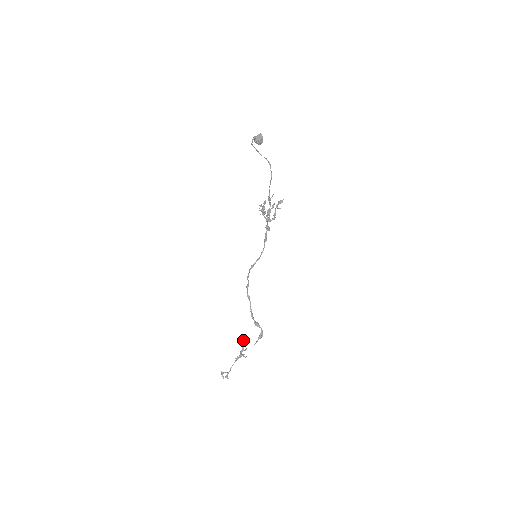
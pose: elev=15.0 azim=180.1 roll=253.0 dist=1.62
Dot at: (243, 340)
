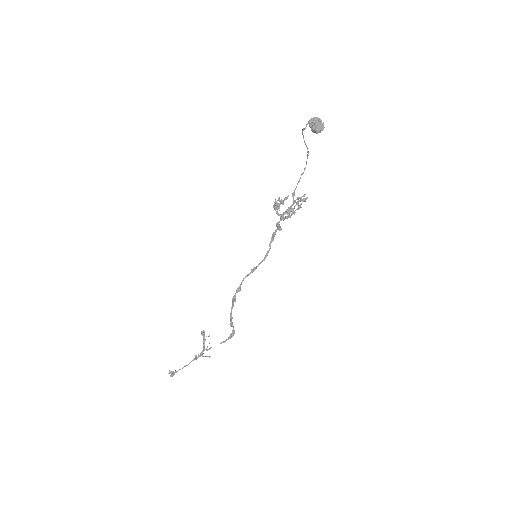
Dot at: (203, 336)
